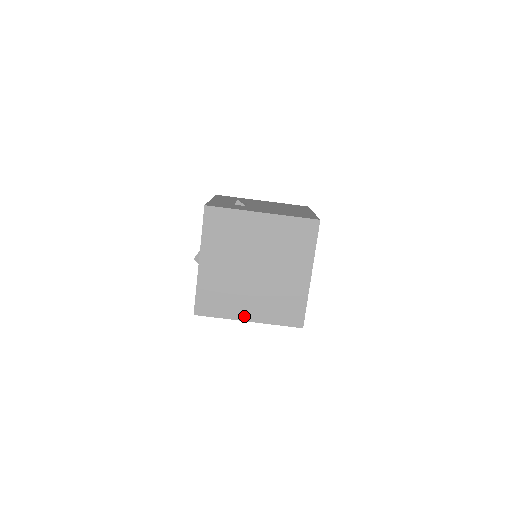
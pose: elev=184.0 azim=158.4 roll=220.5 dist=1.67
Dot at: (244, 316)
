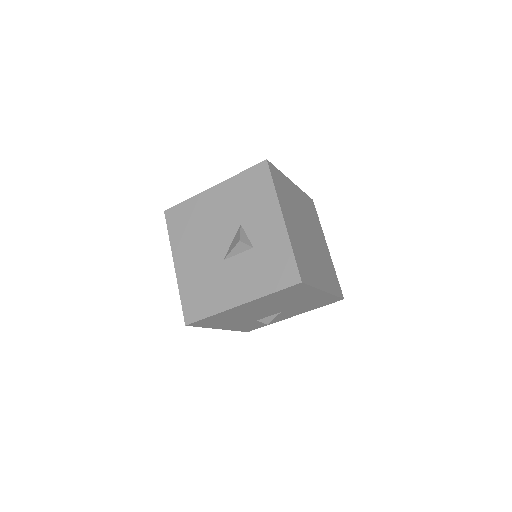
Dot at: (322, 285)
